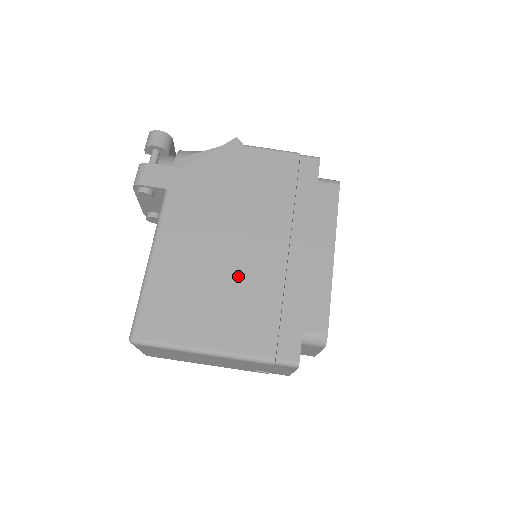
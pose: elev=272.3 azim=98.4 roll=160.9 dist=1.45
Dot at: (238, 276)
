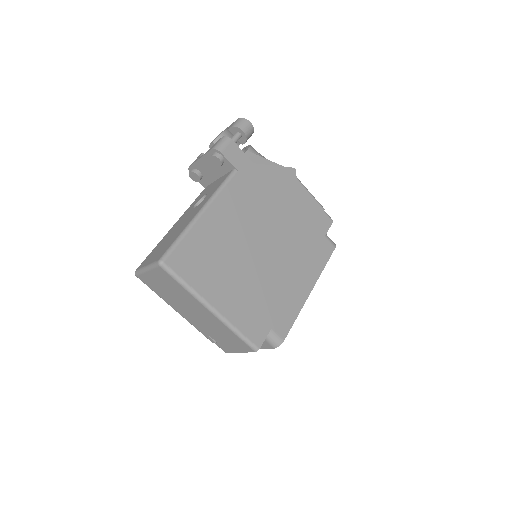
Dot at: (252, 265)
